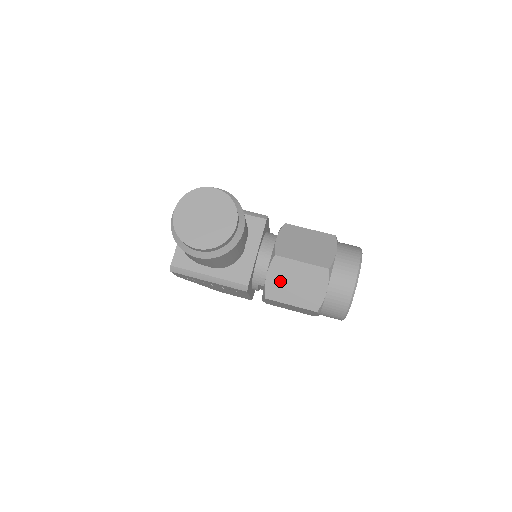
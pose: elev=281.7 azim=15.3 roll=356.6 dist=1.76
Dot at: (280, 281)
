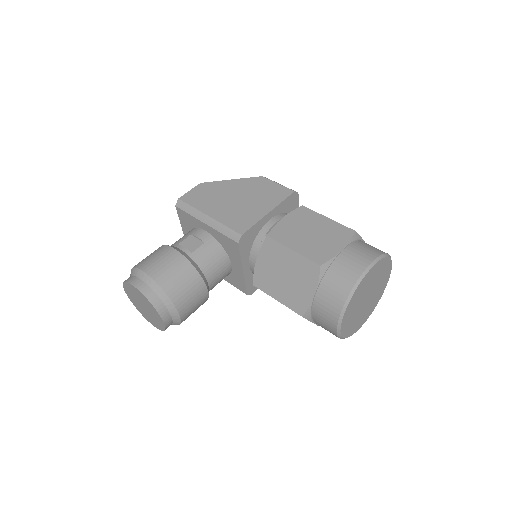
Dot at: occluded
